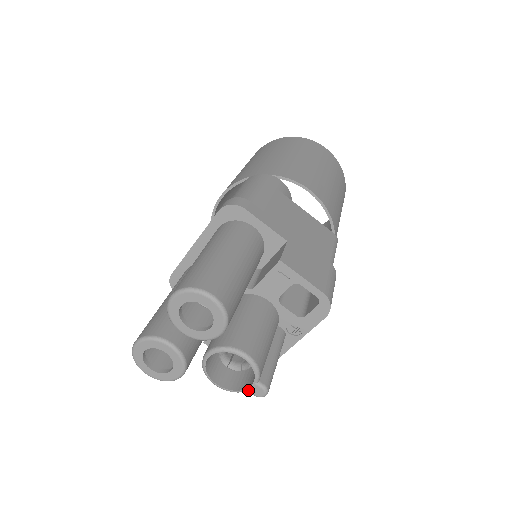
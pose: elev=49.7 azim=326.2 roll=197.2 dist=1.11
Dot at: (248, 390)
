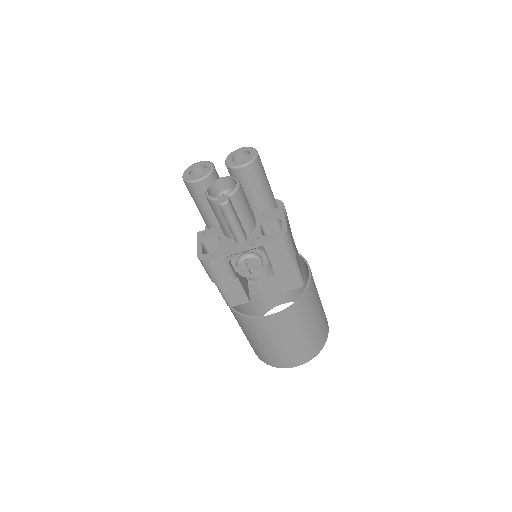
Dot at: (219, 198)
